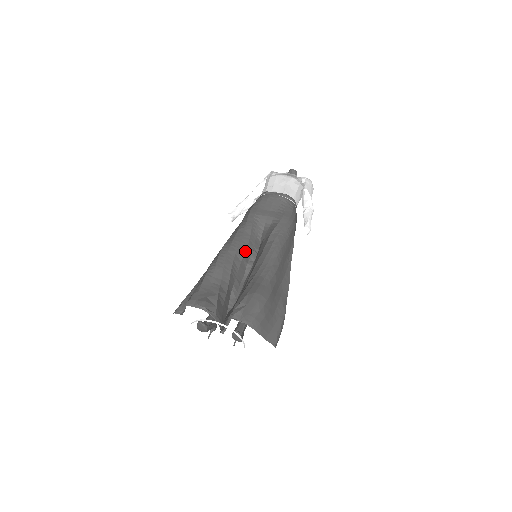
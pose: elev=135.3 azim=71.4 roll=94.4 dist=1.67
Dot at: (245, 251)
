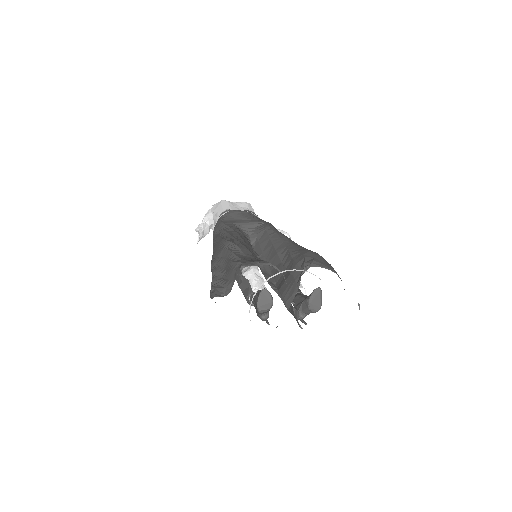
Dot at: (249, 244)
